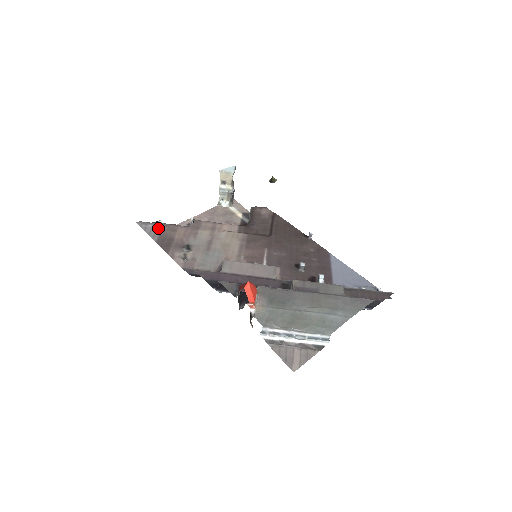
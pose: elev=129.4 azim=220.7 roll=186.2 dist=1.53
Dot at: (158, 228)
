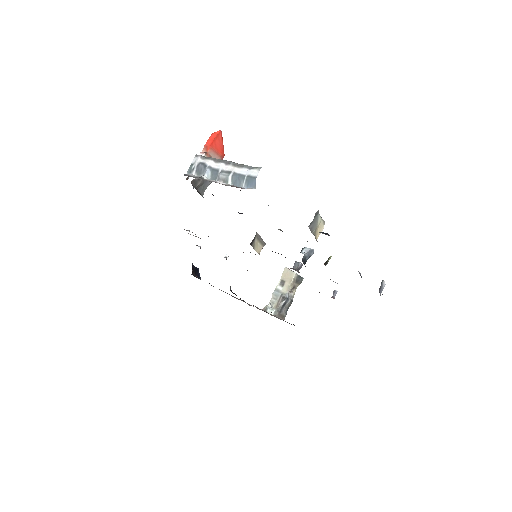
Dot at: occluded
